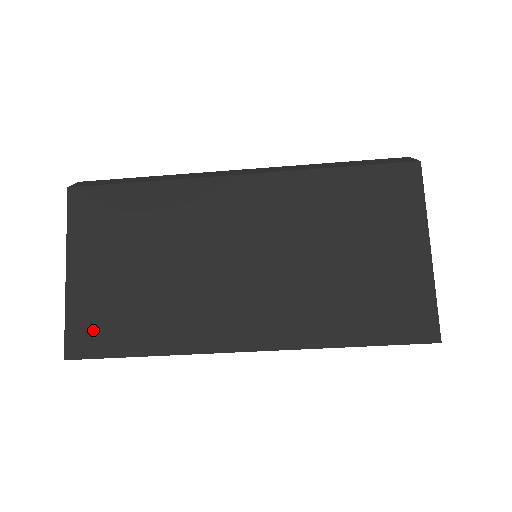
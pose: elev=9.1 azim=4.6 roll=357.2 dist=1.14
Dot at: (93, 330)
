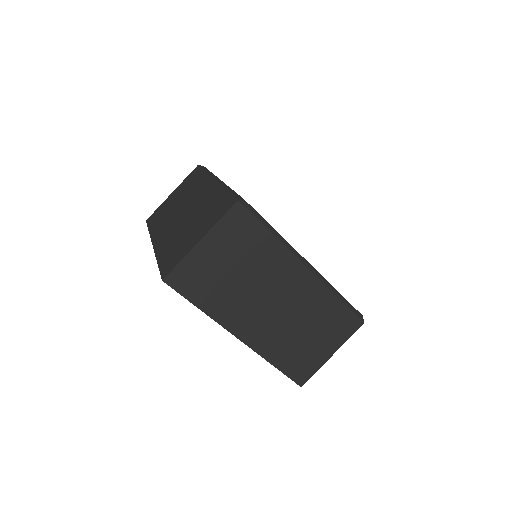
Dot at: (187, 279)
